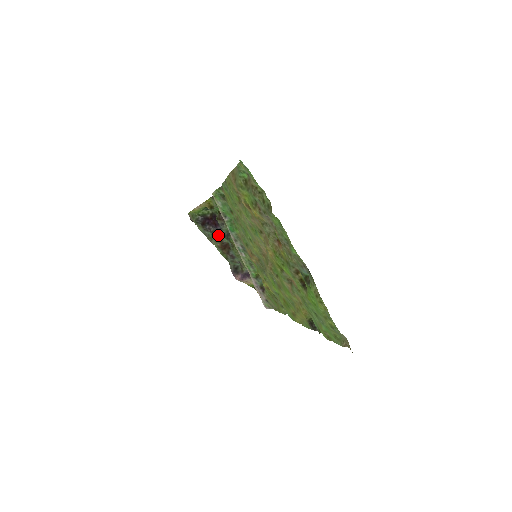
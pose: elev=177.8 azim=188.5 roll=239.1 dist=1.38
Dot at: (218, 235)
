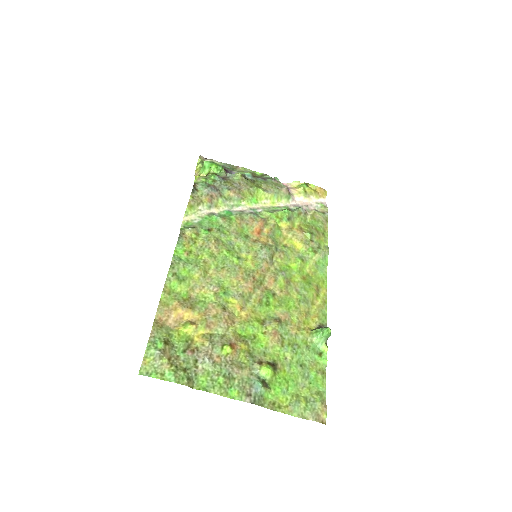
Dot at: (236, 171)
